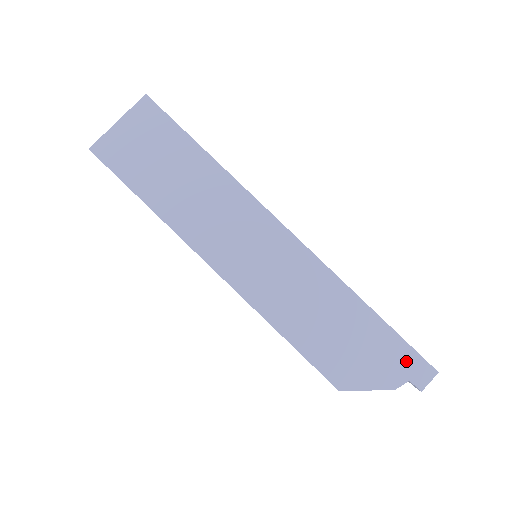
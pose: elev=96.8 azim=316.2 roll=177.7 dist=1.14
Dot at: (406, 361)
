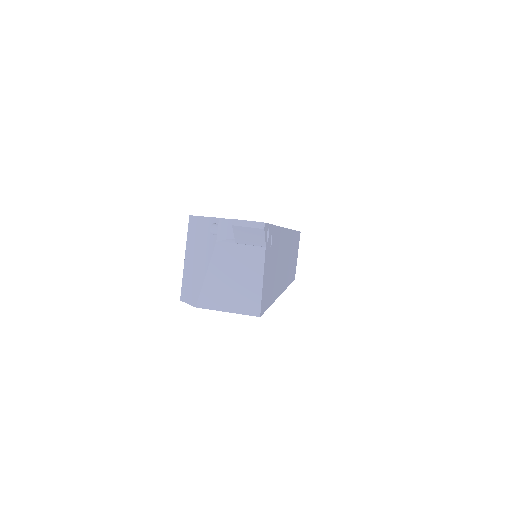
Dot at: occluded
